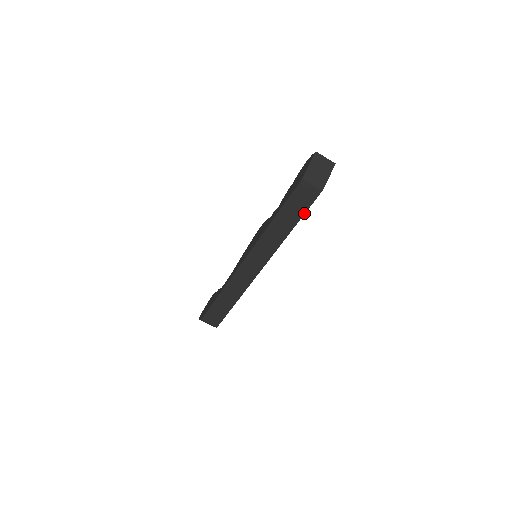
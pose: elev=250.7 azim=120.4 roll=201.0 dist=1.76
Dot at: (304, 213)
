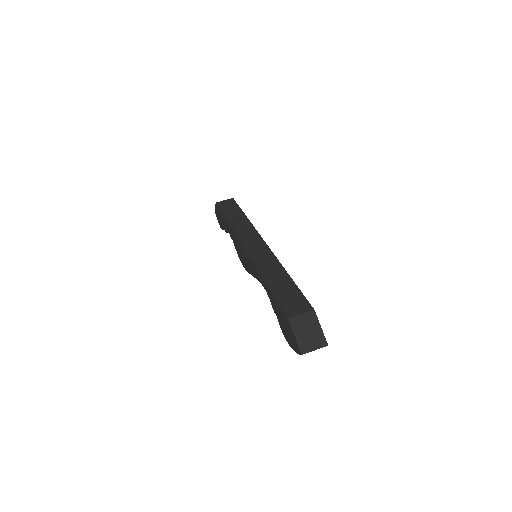
Dot at: (239, 208)
